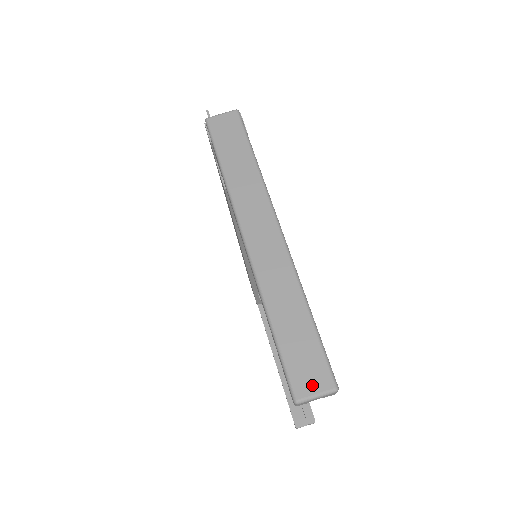
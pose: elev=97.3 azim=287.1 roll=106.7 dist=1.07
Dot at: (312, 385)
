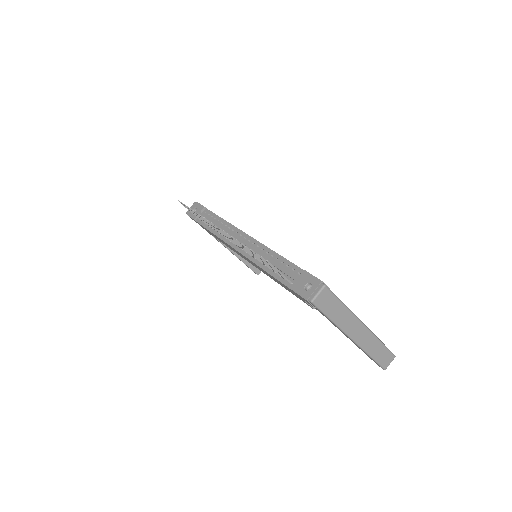
Dot at: (389, 362)
